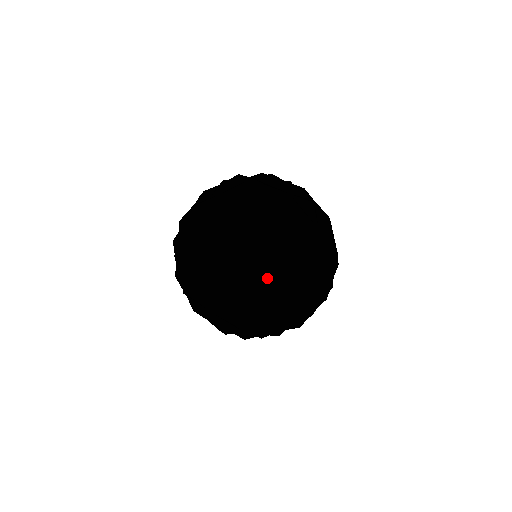
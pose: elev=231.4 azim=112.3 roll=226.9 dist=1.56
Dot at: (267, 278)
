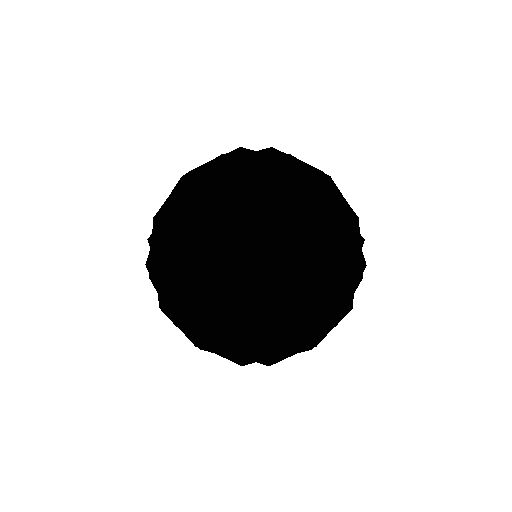
Dot at: (249, 258)
